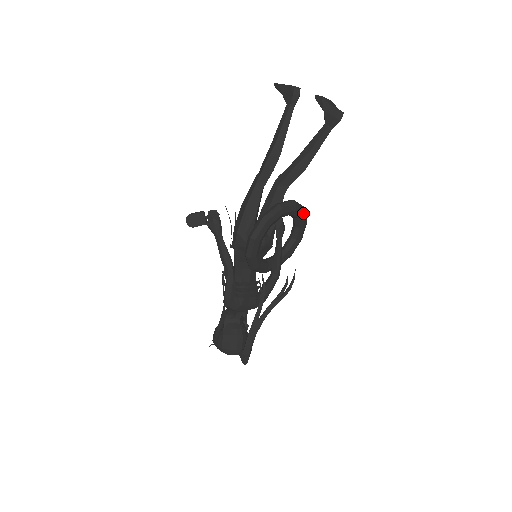
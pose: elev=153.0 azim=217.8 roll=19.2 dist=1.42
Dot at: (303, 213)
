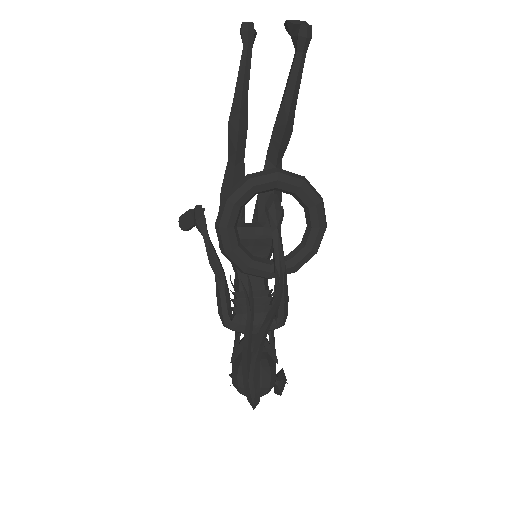
Dot at: (300, 185)
